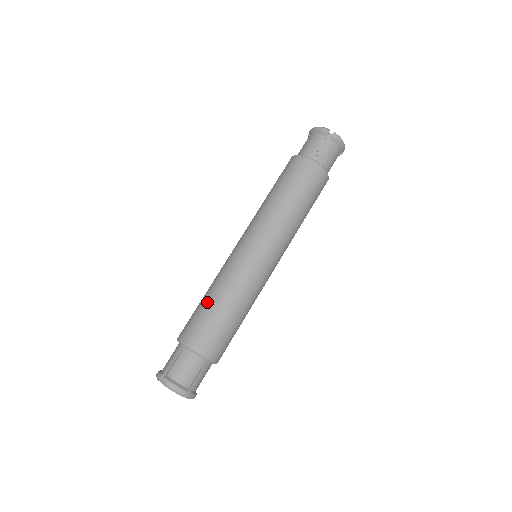
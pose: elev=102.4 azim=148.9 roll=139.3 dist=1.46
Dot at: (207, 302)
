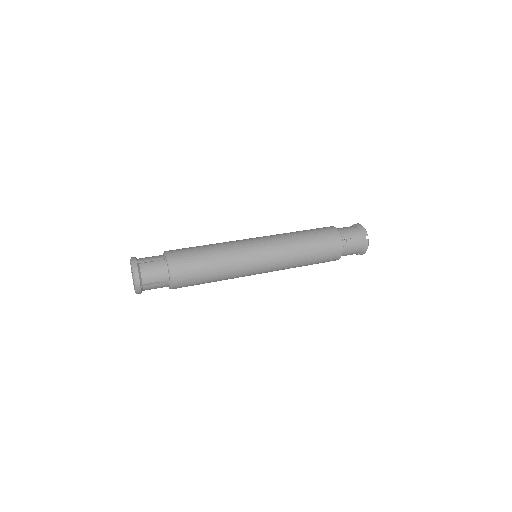
Dot at: occluded
